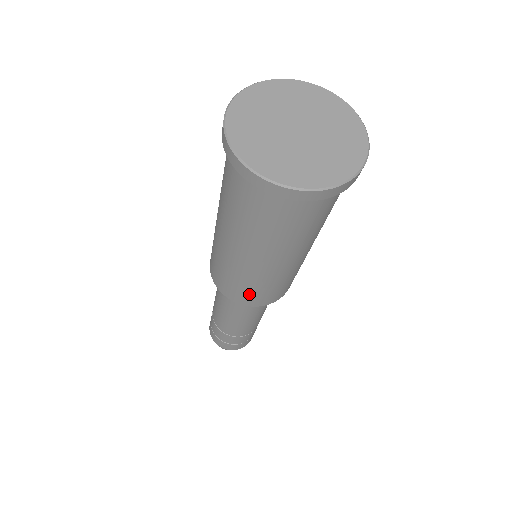
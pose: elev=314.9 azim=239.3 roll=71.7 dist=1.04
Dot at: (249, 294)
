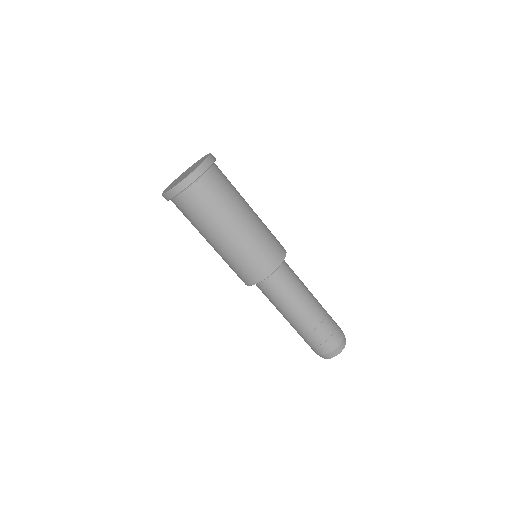
Dot at: (269, 253)
